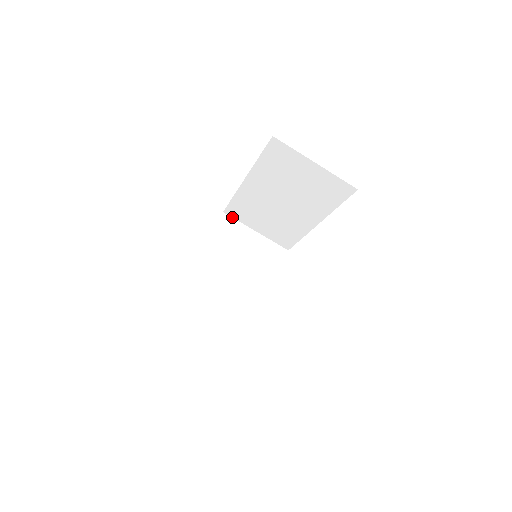
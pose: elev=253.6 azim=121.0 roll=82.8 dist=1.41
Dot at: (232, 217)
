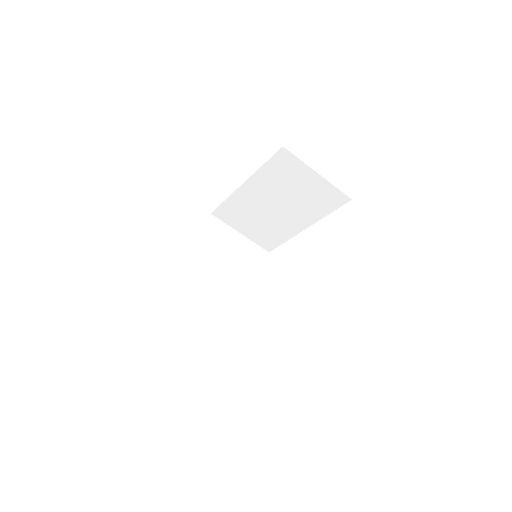
Dot at: (219, 219)
